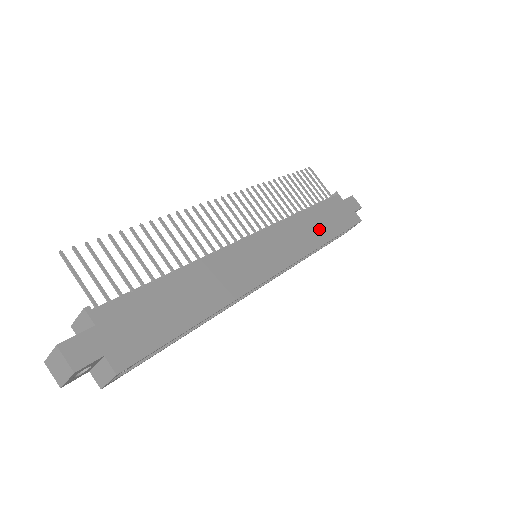
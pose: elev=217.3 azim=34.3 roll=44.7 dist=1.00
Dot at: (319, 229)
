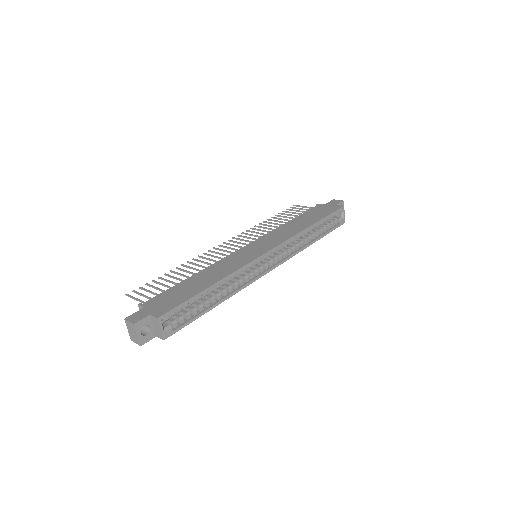
Dot at: (302, 224)
